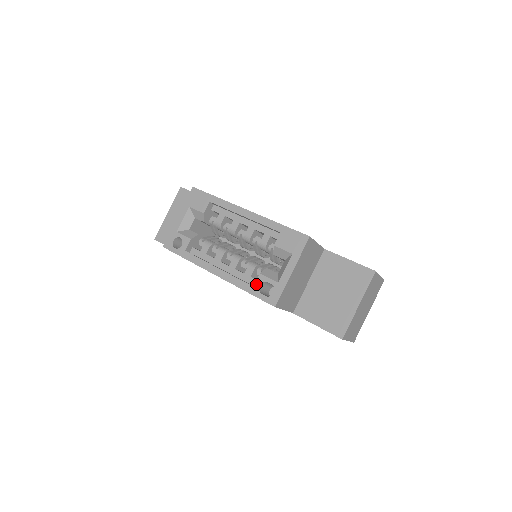
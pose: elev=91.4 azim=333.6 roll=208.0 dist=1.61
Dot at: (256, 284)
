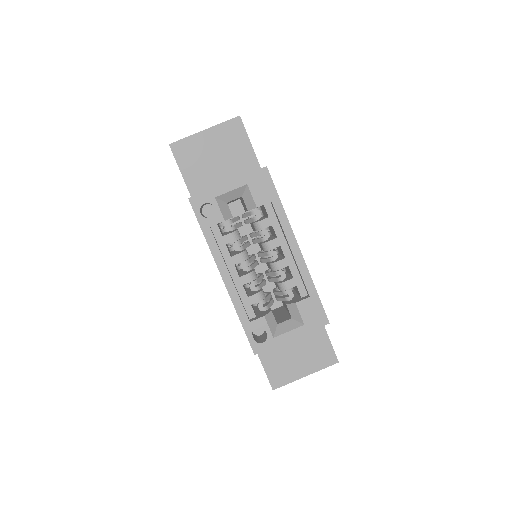
Dot at: (254, 322)
